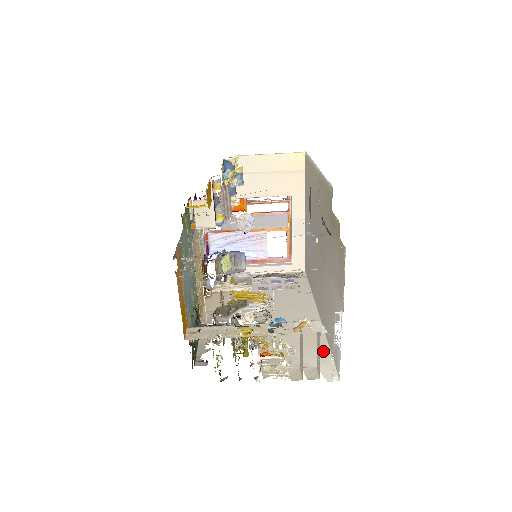
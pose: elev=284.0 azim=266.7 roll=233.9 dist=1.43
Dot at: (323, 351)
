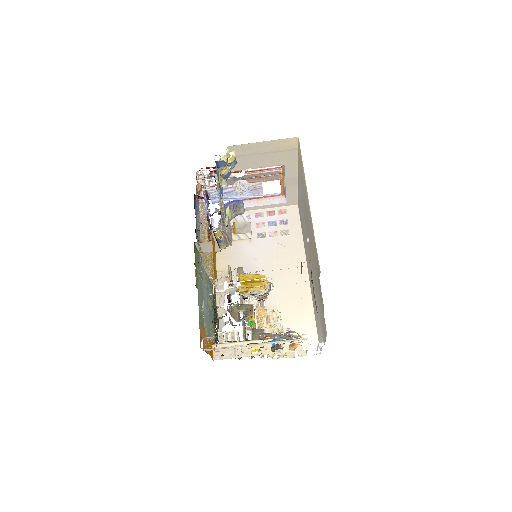
Dot at: (310, 323)
